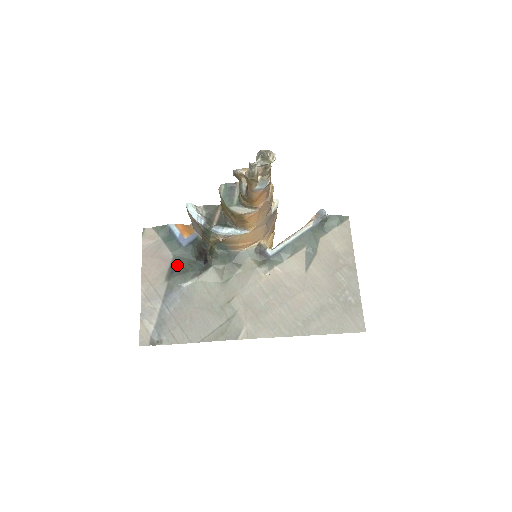
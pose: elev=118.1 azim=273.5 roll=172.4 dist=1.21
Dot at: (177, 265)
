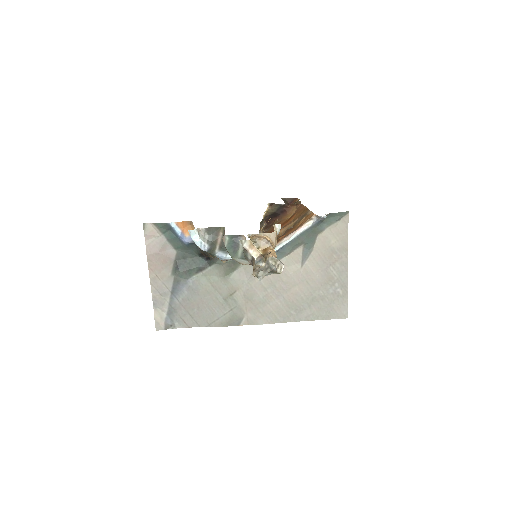
Dot at: (181, 260)
